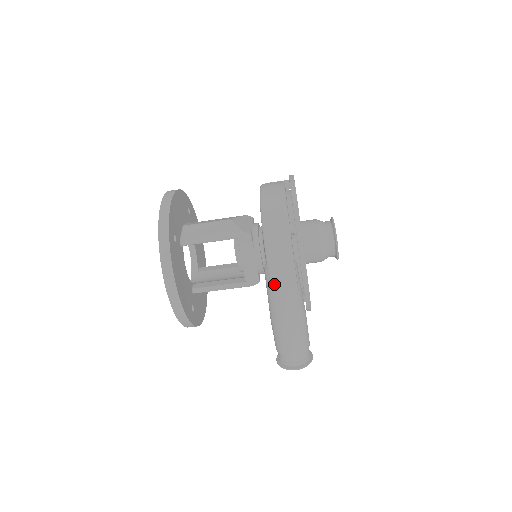
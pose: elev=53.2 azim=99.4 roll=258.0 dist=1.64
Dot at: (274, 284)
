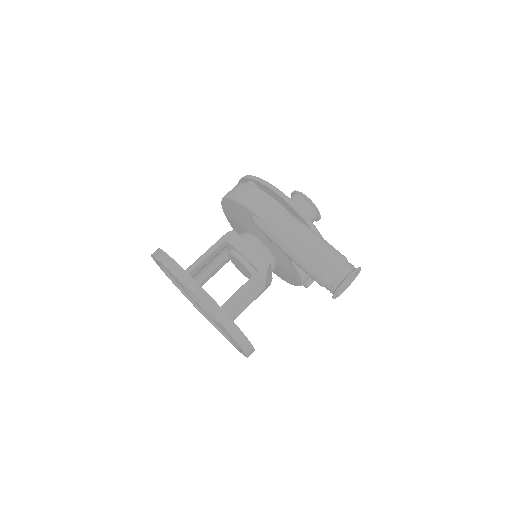
Dot at: (265, 218)
